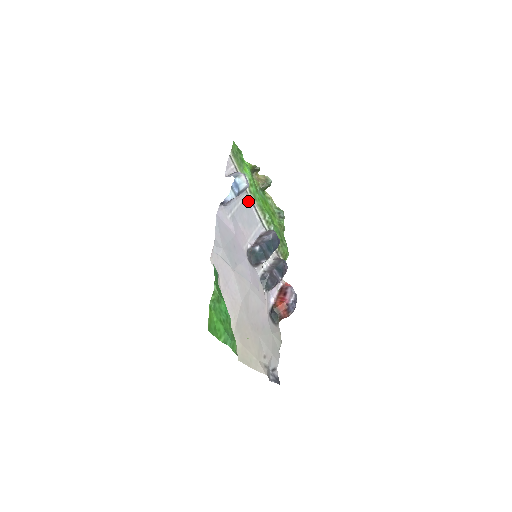
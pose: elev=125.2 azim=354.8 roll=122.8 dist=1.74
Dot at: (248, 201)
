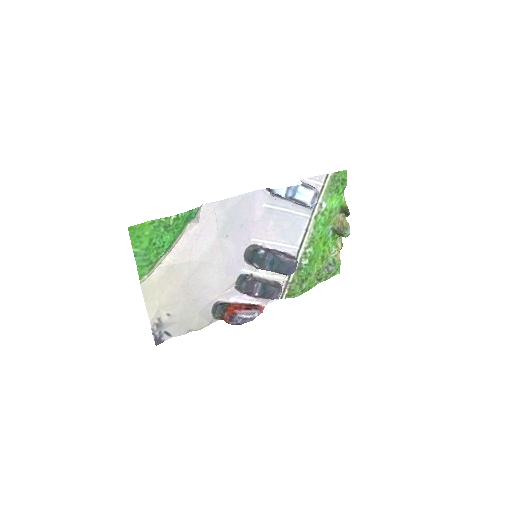
Dot at: (305, 221)
